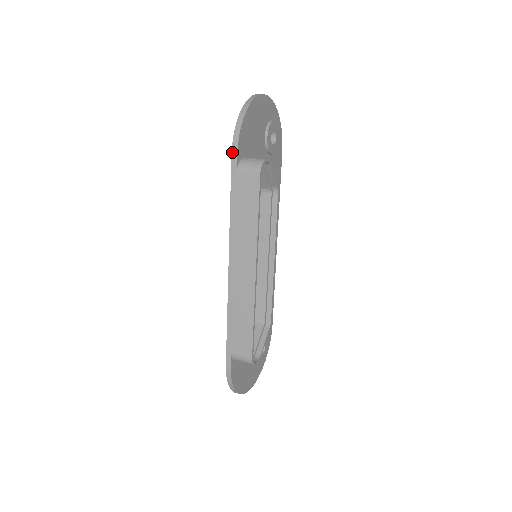
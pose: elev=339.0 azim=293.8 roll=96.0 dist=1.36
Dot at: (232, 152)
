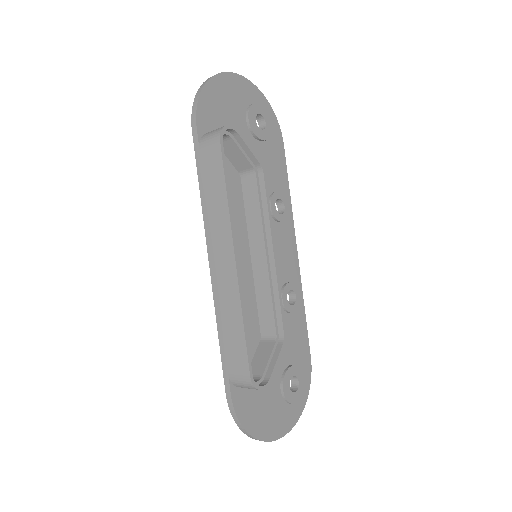
Dot at: (192, 127)
